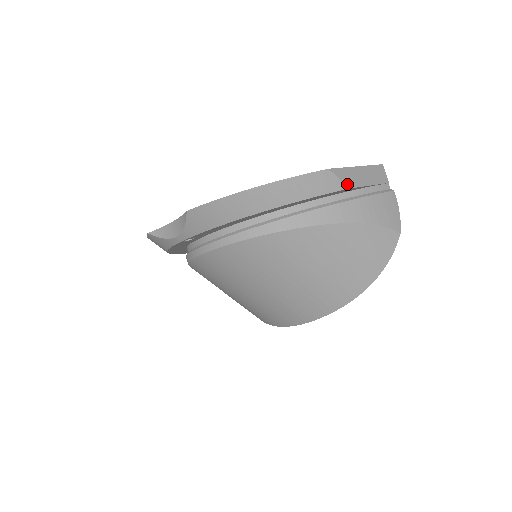
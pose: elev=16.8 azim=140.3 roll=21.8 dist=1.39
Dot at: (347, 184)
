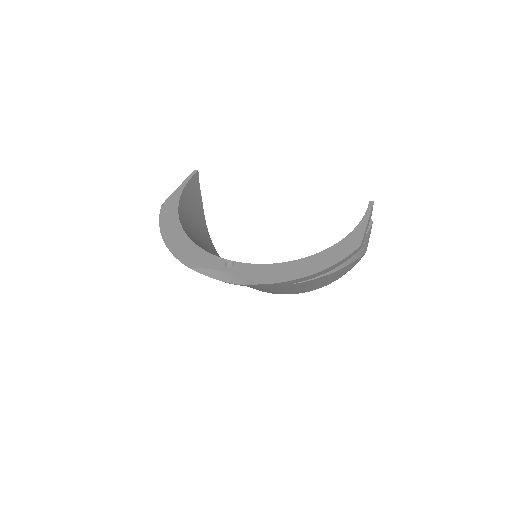
Dot at: (362, 245)
